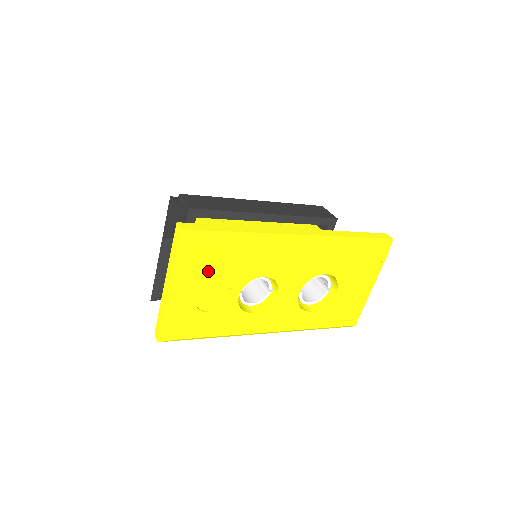
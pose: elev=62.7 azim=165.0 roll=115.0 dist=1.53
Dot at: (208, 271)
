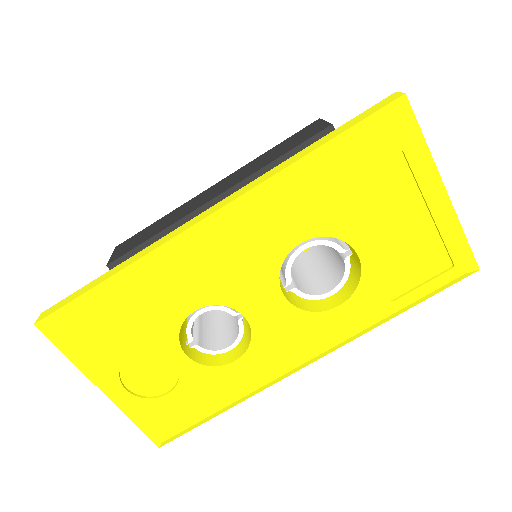
Dot at: (104, 353)
